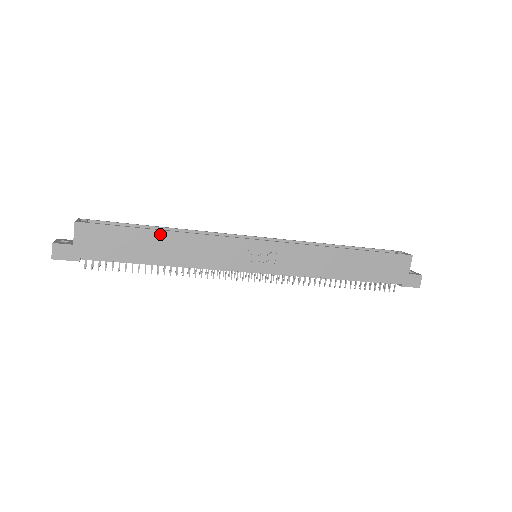
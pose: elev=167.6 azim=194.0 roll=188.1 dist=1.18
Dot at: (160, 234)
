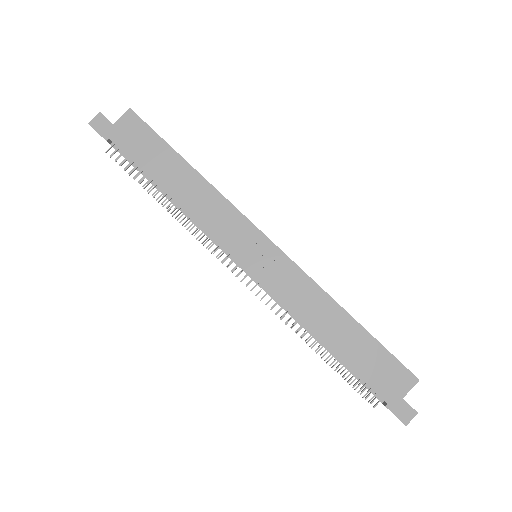
Dot at: (187, 167)
